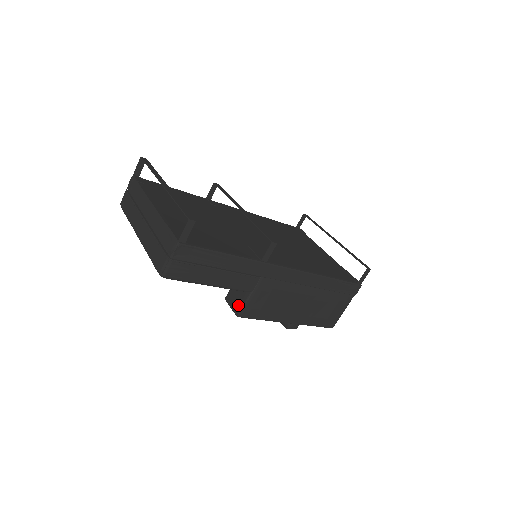
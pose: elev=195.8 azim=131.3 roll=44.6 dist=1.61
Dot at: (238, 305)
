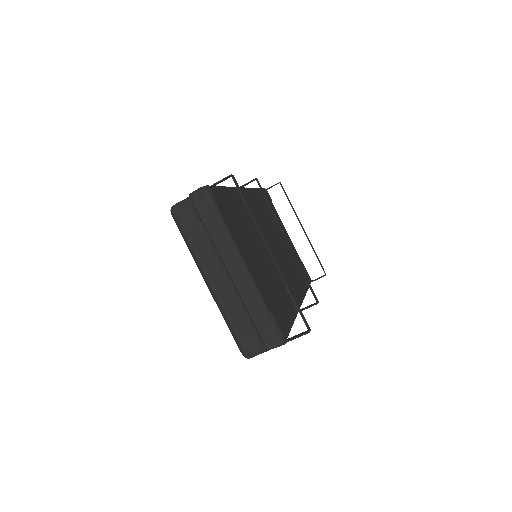
Dot at: occluded
